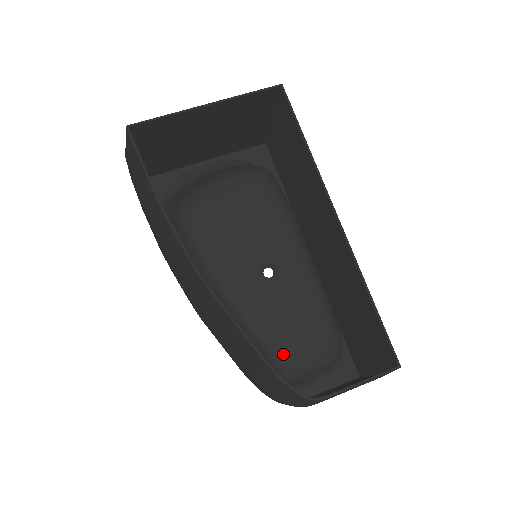
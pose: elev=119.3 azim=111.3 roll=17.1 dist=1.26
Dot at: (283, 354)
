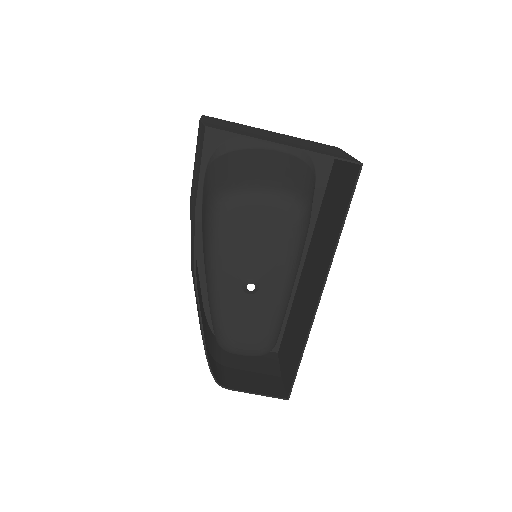
Dot at: (226, 338)
